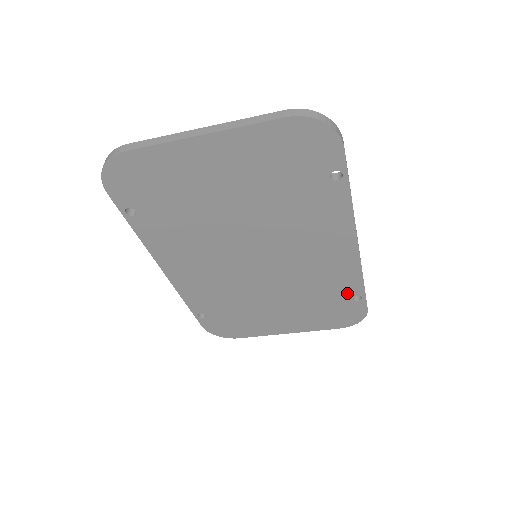
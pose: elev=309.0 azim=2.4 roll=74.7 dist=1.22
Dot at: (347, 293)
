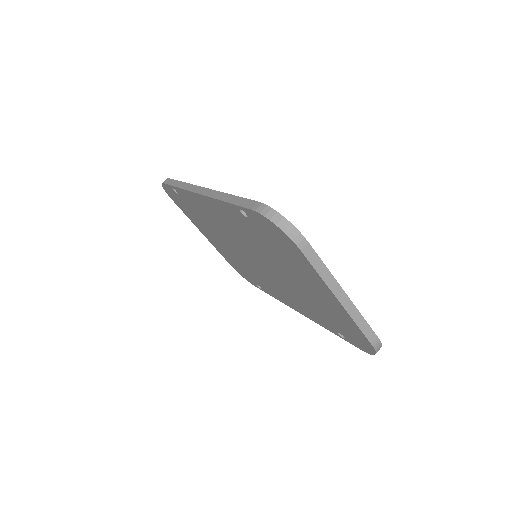
Dot at: (260, 285)
